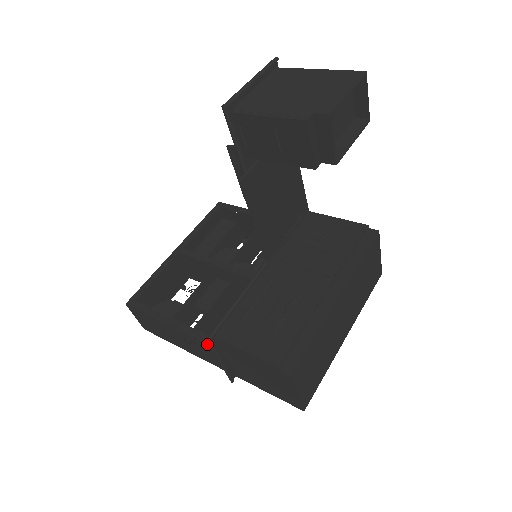
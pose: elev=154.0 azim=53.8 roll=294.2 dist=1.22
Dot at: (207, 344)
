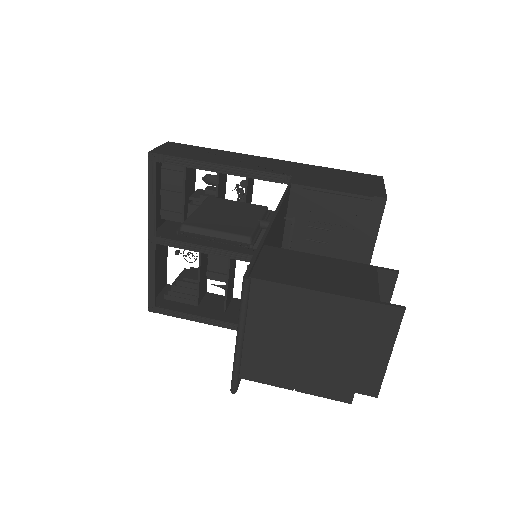
Dot at: occluded
